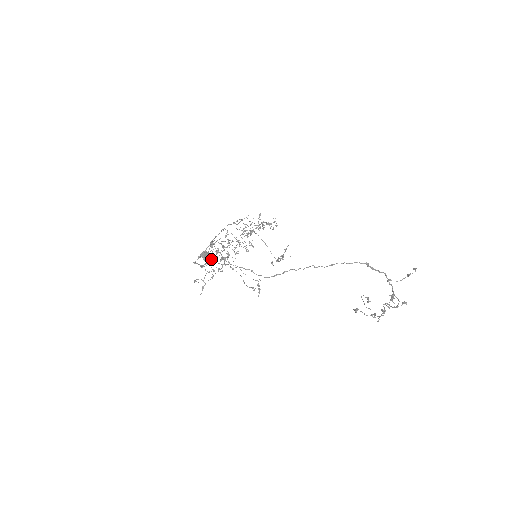
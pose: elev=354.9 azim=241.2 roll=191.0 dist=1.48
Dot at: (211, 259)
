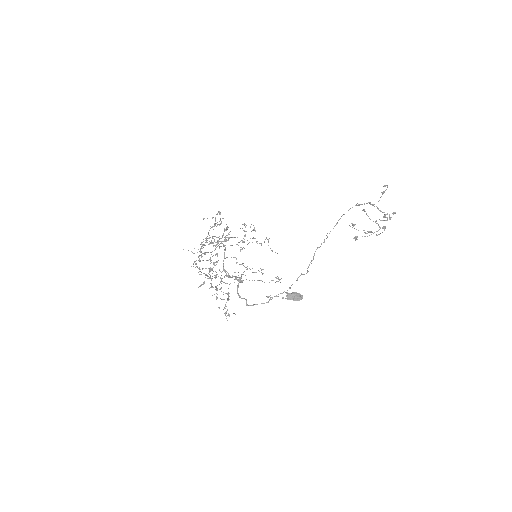
Dot at: (301, 296)
